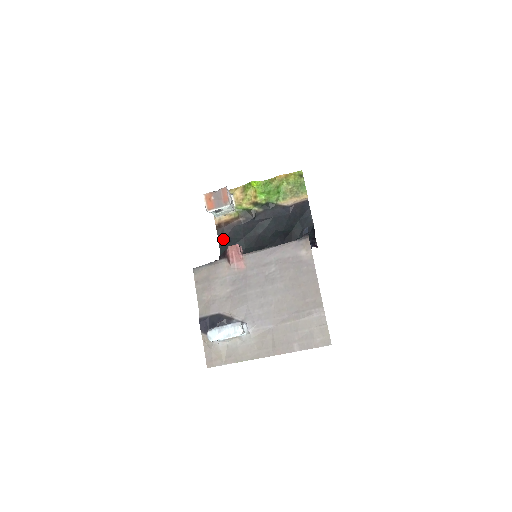
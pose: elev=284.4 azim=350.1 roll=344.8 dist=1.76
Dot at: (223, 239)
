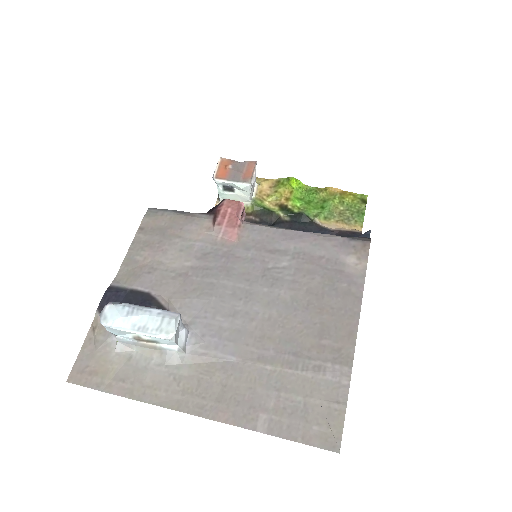
Dot at: occluded
